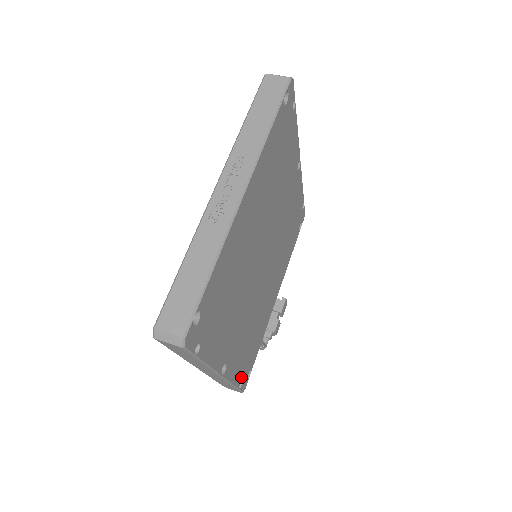
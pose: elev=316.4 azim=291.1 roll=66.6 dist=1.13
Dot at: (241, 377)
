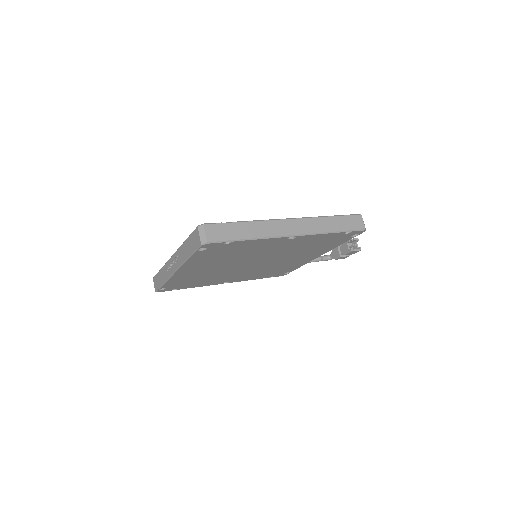
Dot at: (268, 276)
